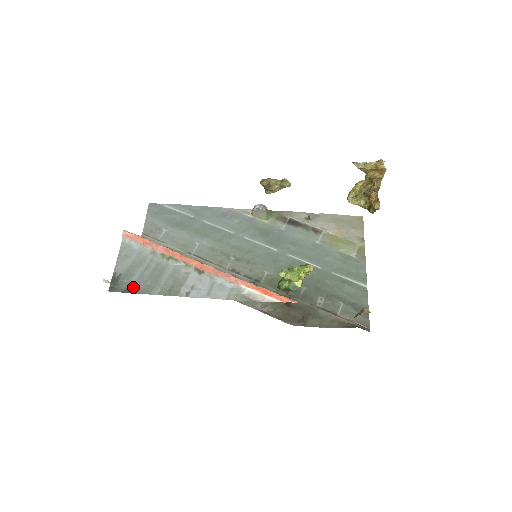
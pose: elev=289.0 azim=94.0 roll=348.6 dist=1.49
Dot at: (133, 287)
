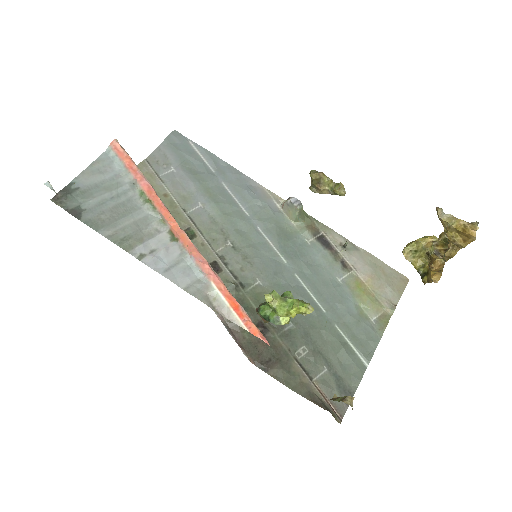
Dot at: (83, 211)
